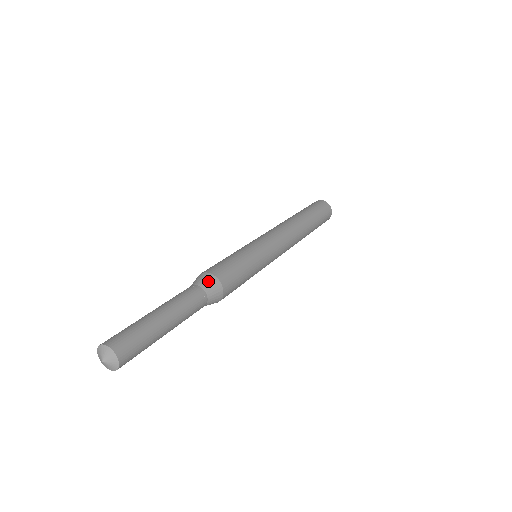
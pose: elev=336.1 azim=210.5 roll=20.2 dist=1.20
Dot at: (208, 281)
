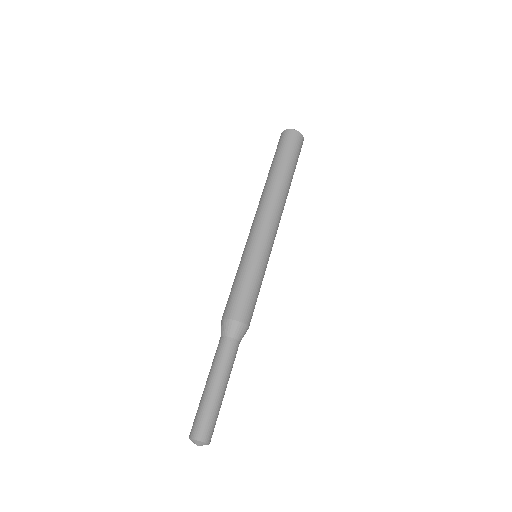
Dot at: (239, 331)
